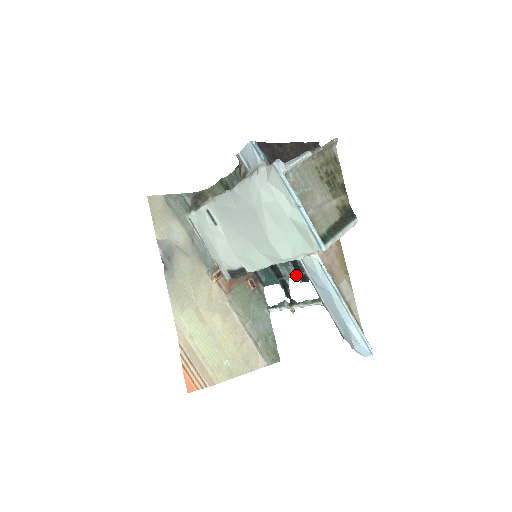
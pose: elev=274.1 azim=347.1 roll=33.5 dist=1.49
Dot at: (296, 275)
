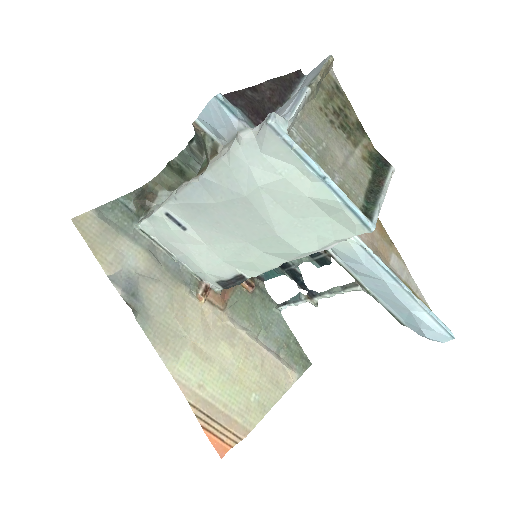
Dot at: (310, 260)
